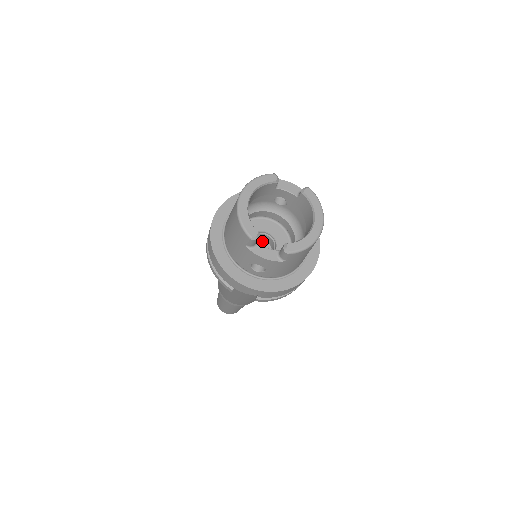
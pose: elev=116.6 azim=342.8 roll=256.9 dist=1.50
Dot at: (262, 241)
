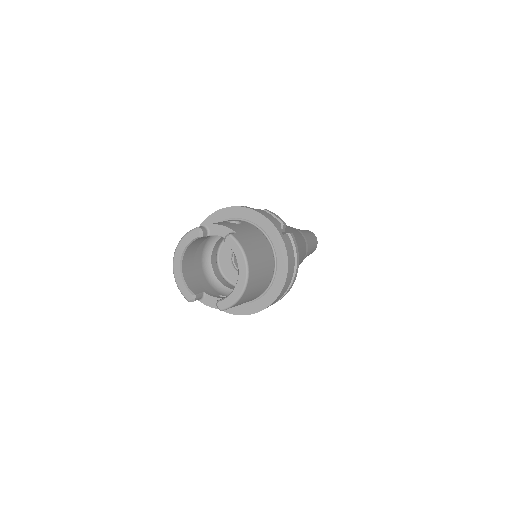
Dot at: occluded
